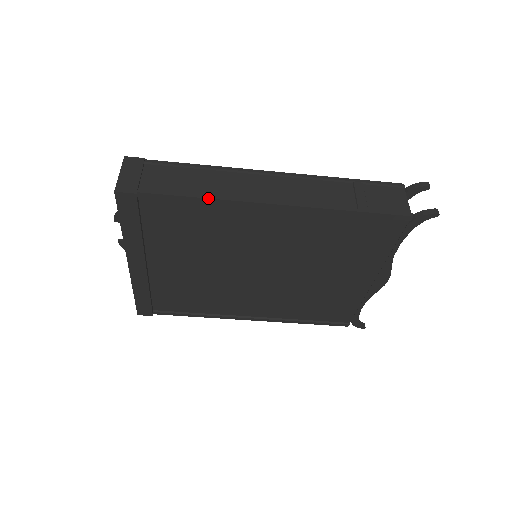
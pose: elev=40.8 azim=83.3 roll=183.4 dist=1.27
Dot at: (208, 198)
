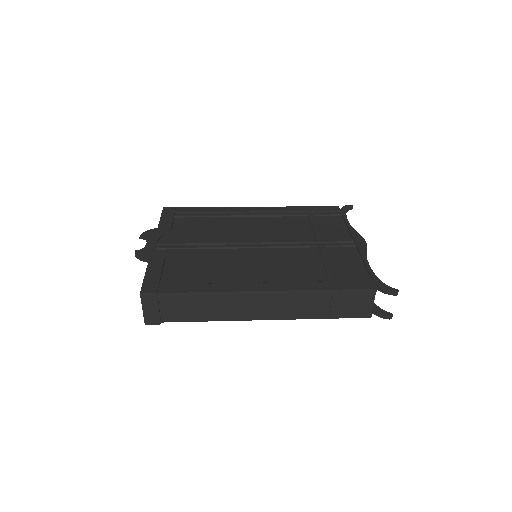
Dot at: occluded
